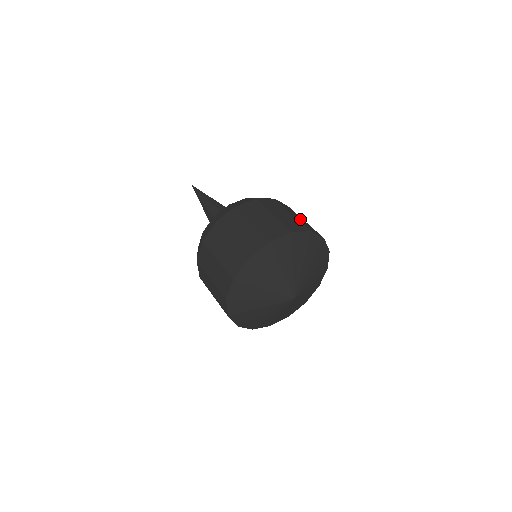
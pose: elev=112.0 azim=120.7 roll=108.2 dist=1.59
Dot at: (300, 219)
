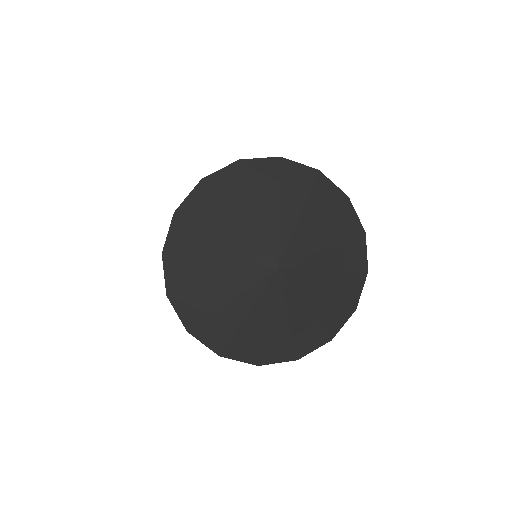
Dot at: occluded
